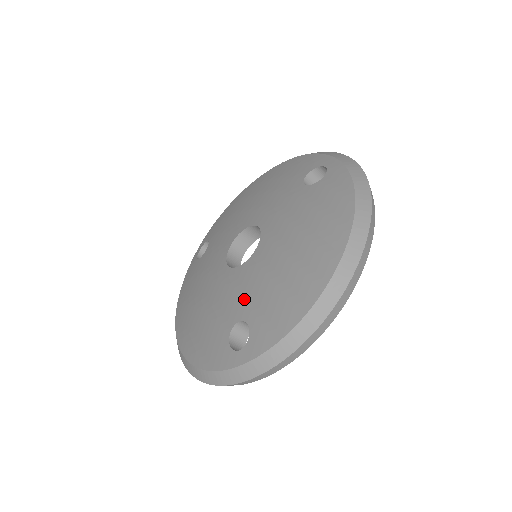
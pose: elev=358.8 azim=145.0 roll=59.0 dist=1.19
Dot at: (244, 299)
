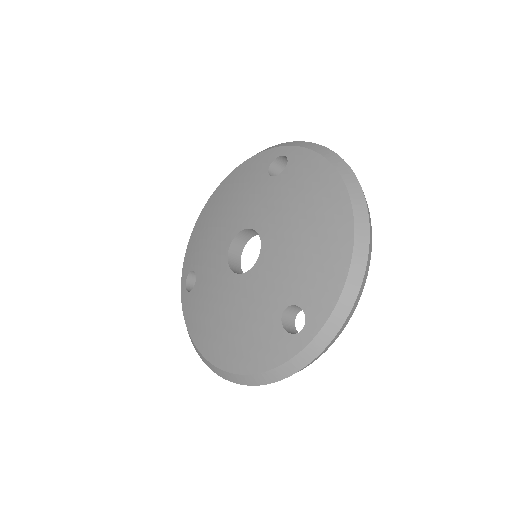
Dot at: (278, 288)
